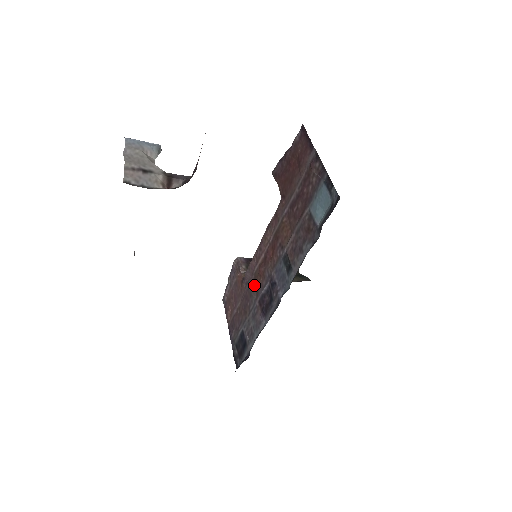
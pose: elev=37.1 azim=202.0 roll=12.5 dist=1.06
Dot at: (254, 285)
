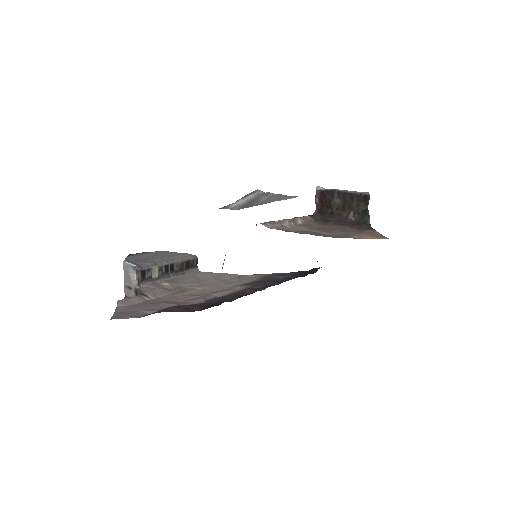
Dot at: occluded
